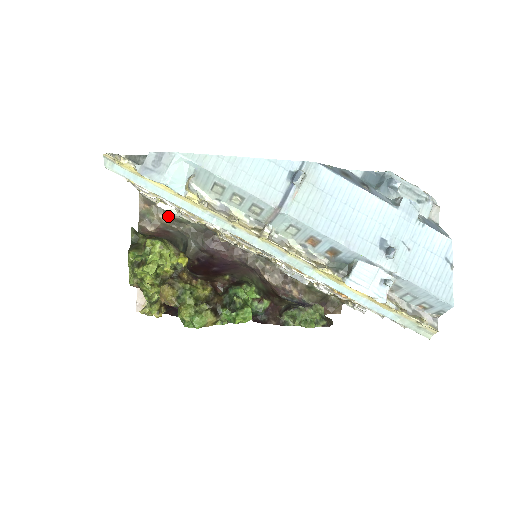
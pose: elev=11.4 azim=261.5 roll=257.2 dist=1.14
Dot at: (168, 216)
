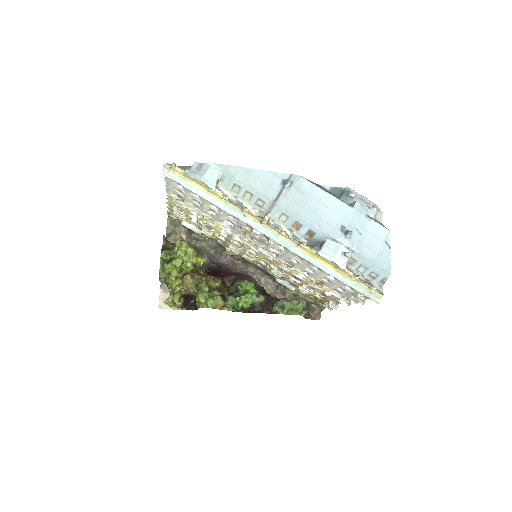
Dot at: (188, 235)
